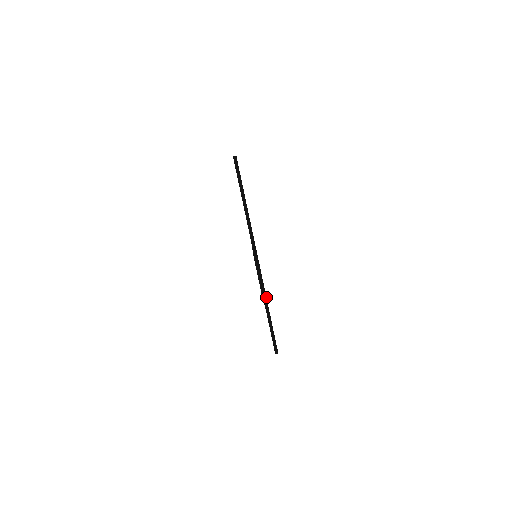
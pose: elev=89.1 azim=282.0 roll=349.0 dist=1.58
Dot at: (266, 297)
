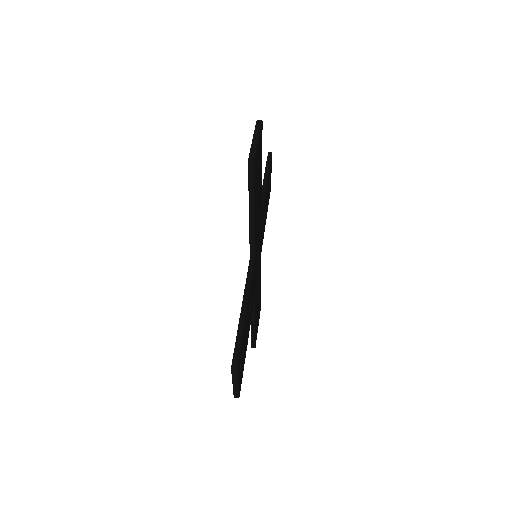
Dot at: (255, 152)
